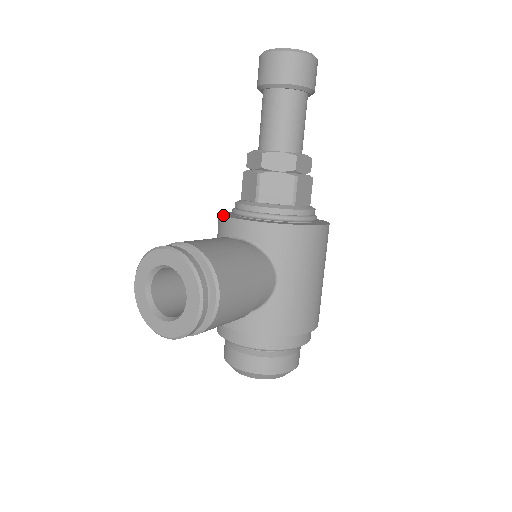
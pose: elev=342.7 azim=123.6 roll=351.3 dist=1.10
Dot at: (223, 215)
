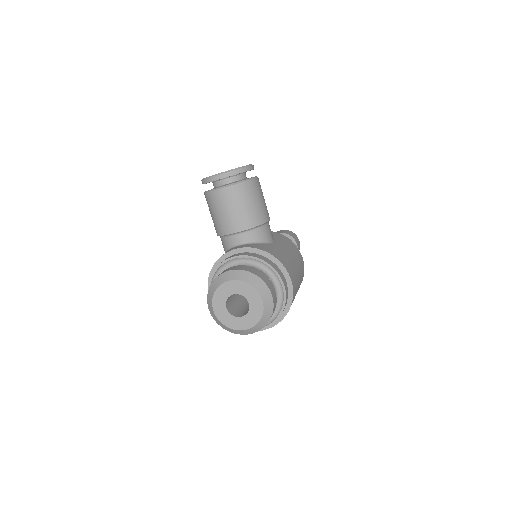
Dot at: occluded
